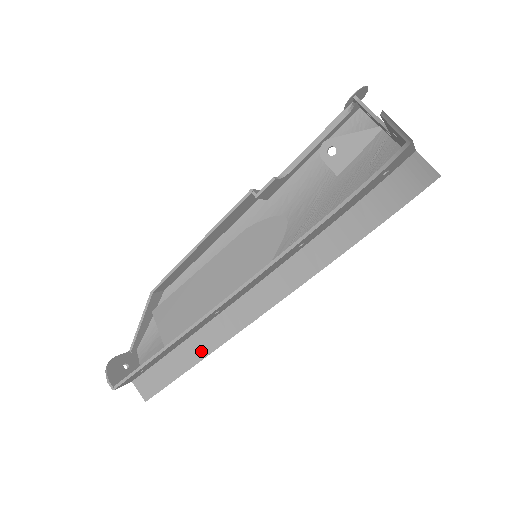
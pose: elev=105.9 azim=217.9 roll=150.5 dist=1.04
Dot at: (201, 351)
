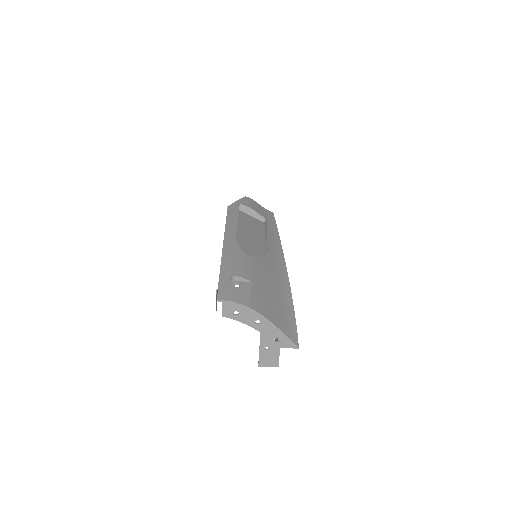
Dot at: occluded
